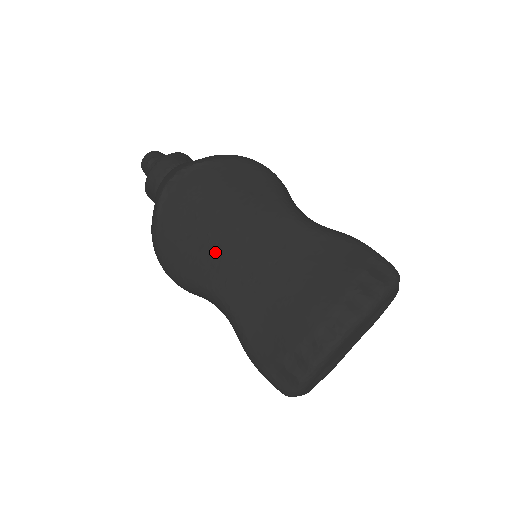
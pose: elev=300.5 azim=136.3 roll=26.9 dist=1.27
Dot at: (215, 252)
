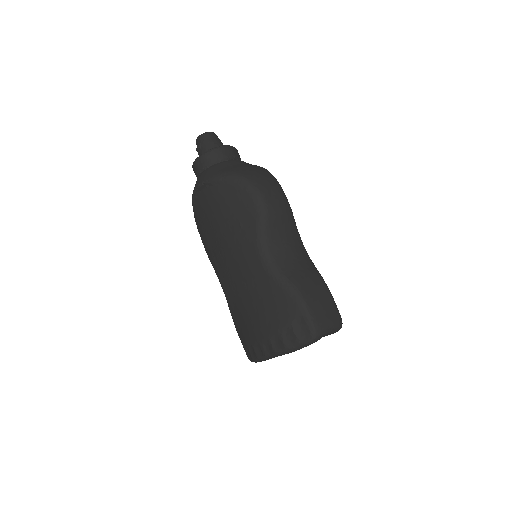
Dot at: (219, 256)
